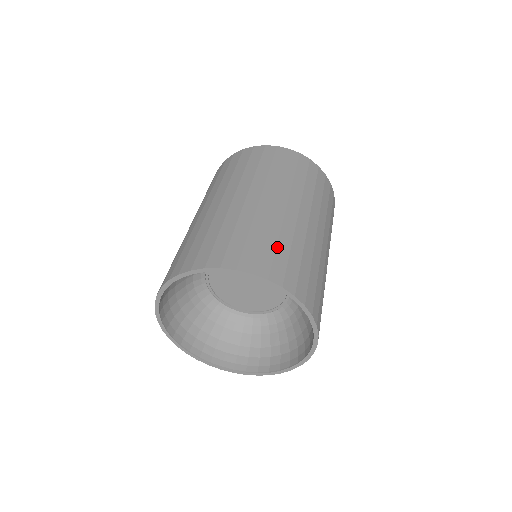
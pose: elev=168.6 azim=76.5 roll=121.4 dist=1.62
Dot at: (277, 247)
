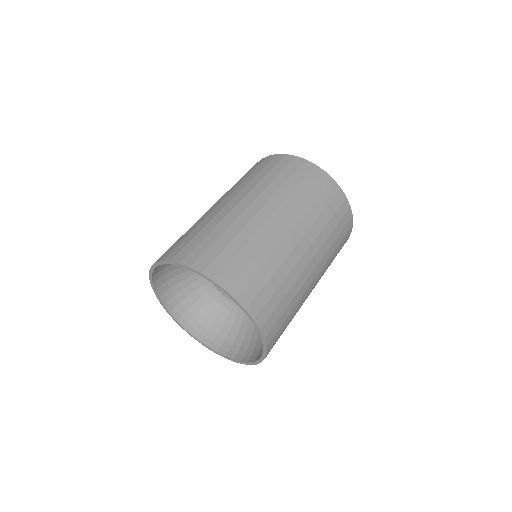
Dot at: (250, 261)
